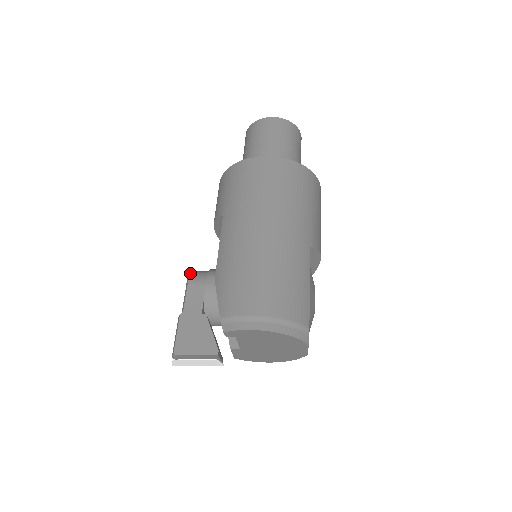
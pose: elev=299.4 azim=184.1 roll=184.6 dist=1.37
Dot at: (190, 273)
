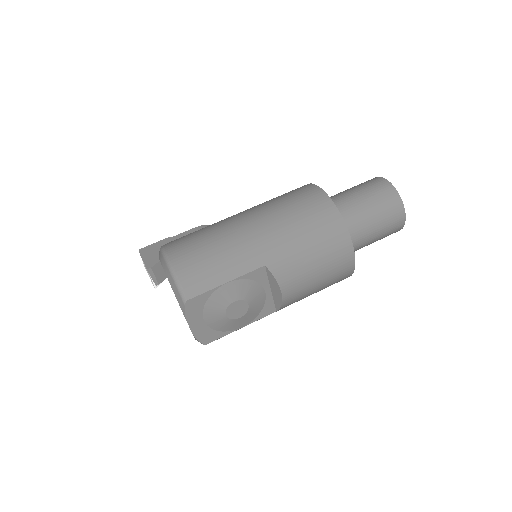
Dot at: (207, 225)
